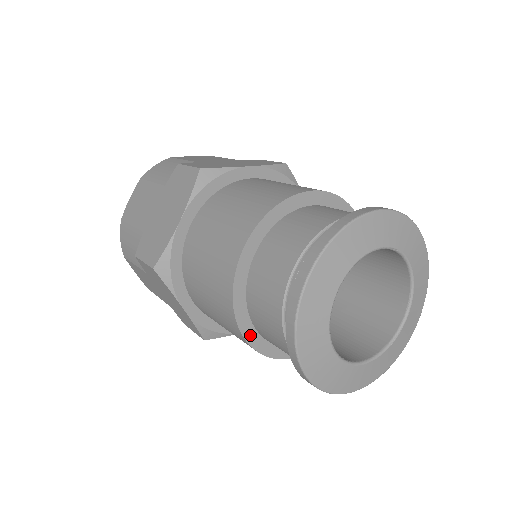
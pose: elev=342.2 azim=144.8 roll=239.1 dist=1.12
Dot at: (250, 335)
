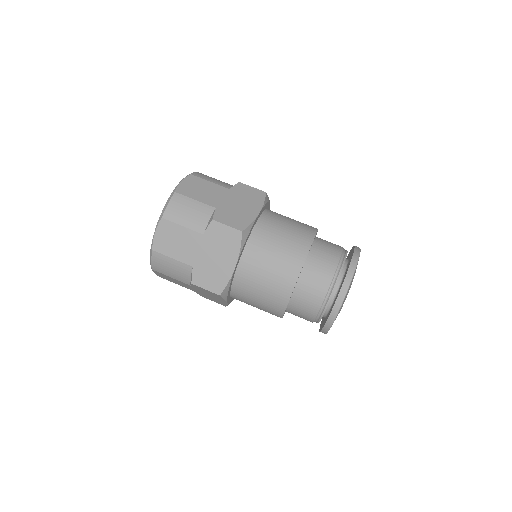
Dot at: occluded
